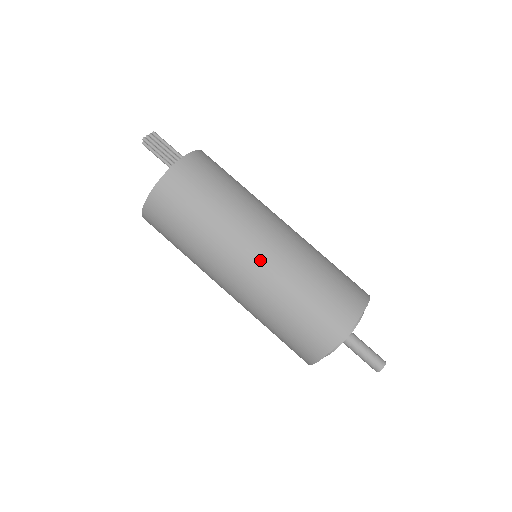
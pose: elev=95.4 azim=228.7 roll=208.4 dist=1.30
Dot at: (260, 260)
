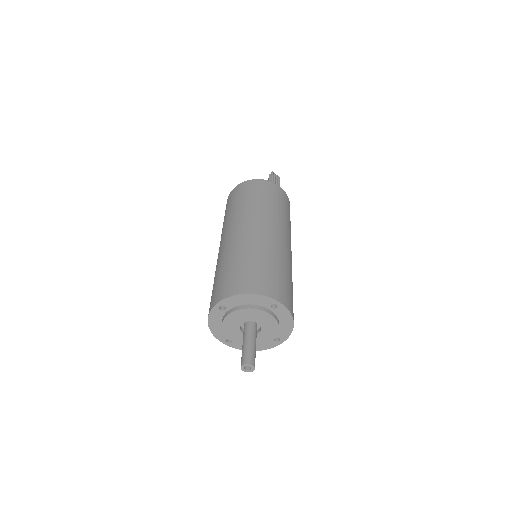
Dot at: (260, 232)
